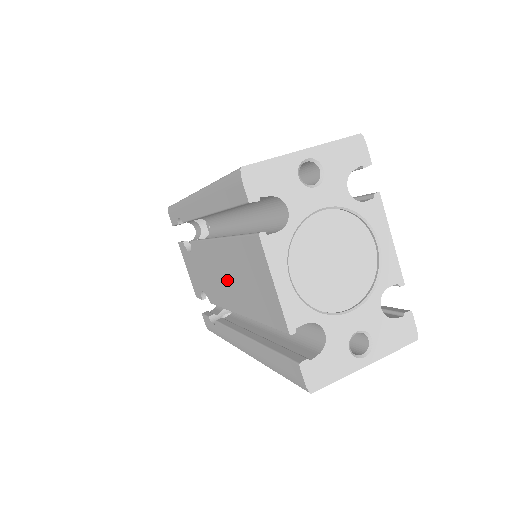
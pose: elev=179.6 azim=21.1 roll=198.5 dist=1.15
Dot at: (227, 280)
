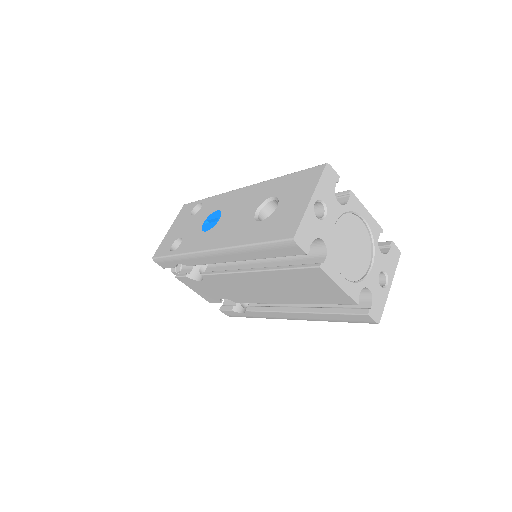
Dot at: (269, 290)
